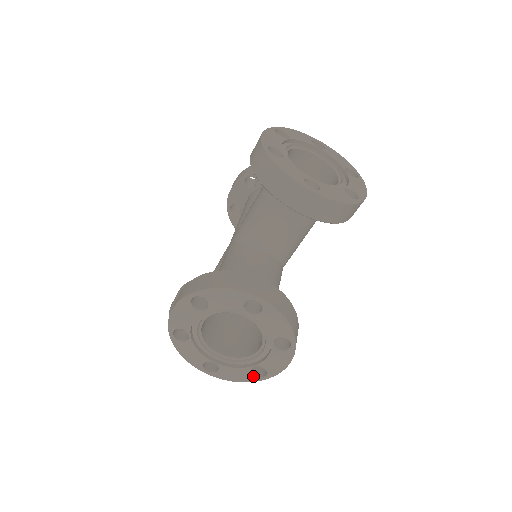
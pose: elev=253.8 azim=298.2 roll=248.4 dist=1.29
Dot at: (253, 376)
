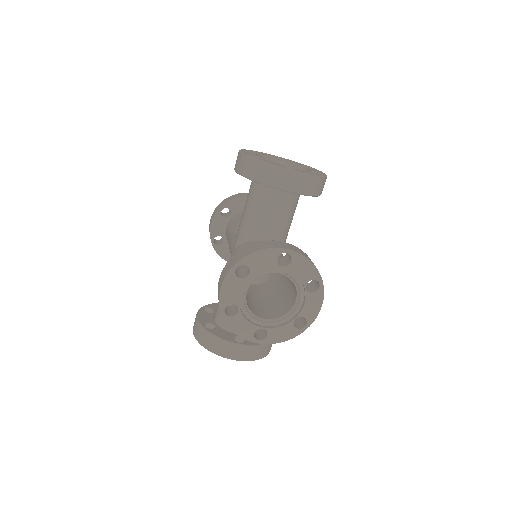
Dot at: occluded
